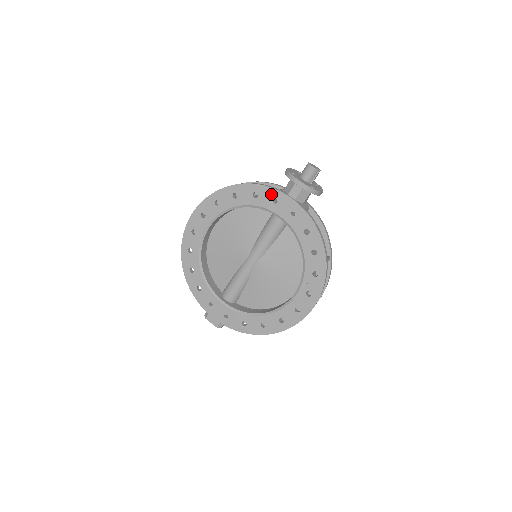
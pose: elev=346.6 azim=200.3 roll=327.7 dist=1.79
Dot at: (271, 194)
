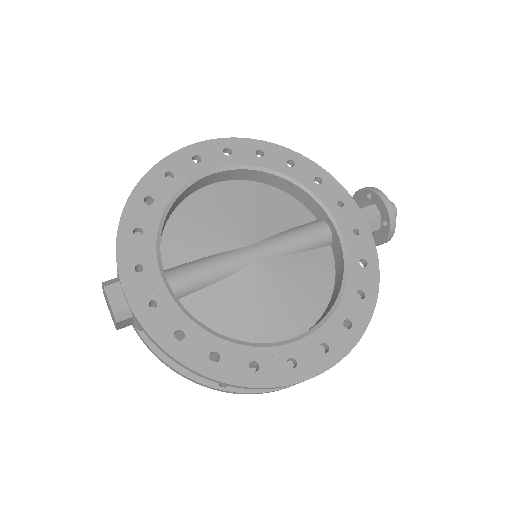
Dot at: (340, 193)
